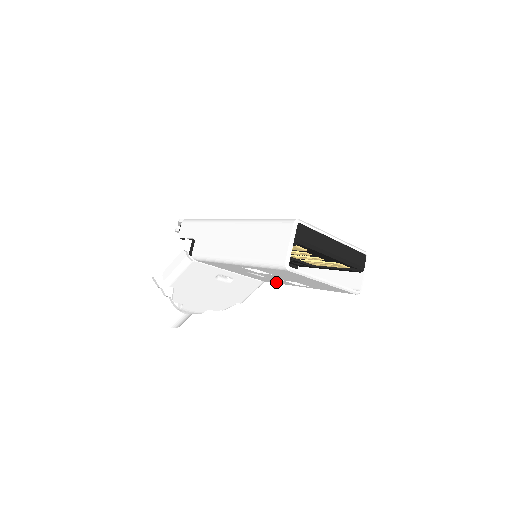
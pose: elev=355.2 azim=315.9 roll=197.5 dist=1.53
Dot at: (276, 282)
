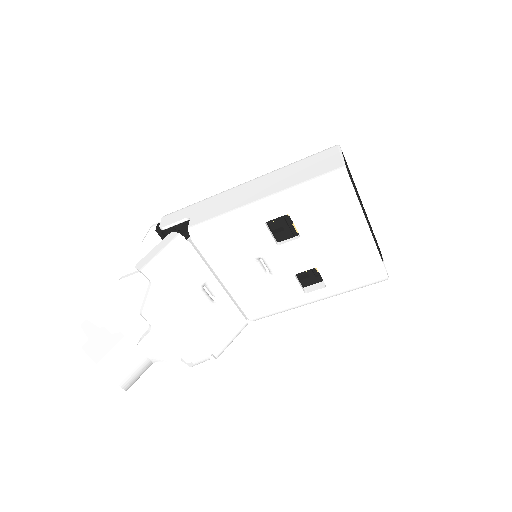
Dot at: (272, 306)
